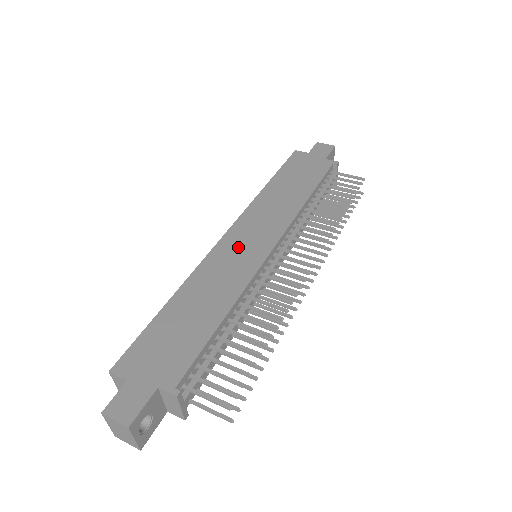
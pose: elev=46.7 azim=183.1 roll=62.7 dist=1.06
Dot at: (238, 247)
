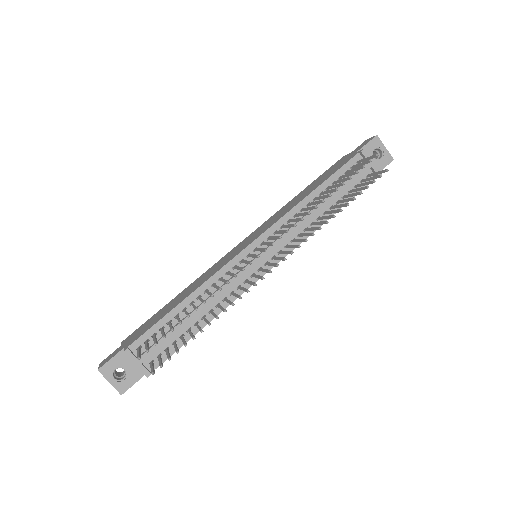
Dot at: (235, 250)
